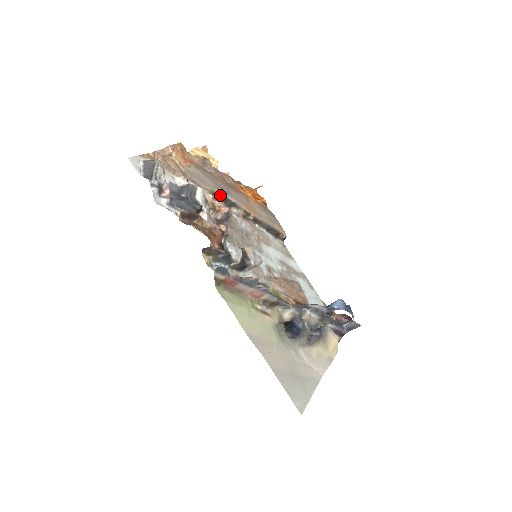
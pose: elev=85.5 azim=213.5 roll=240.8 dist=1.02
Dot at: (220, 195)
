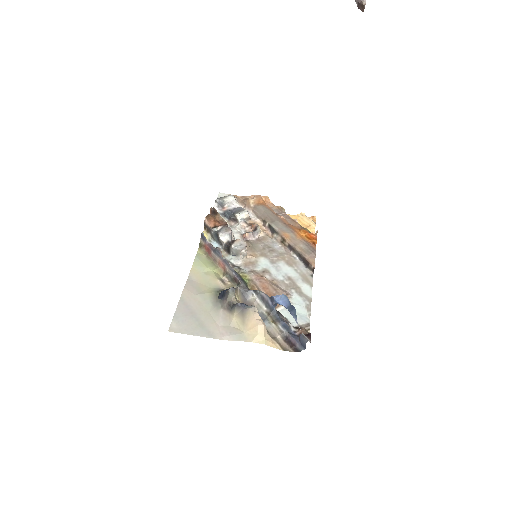
Dot at: (266, 222)
